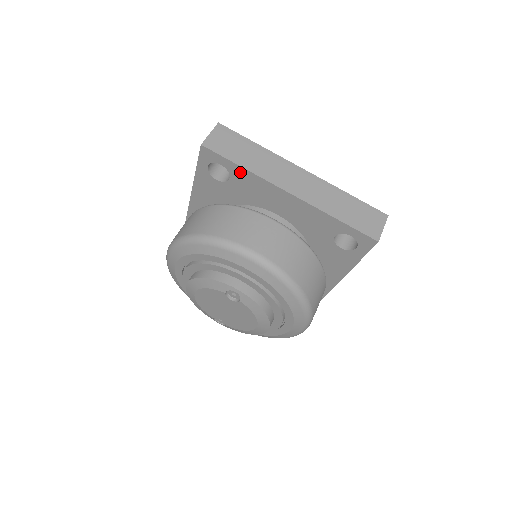
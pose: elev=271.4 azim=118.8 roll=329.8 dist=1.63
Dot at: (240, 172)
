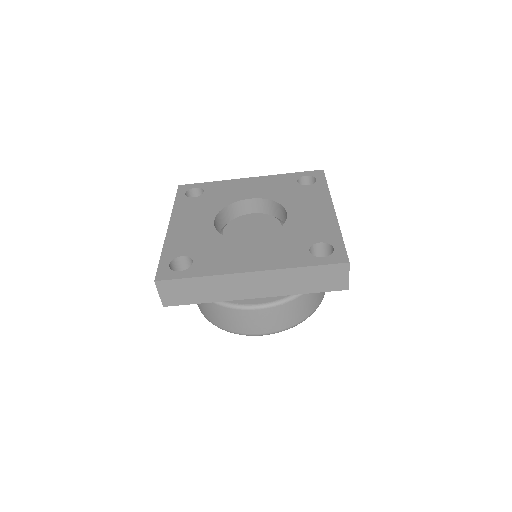
Dot at: occluded
